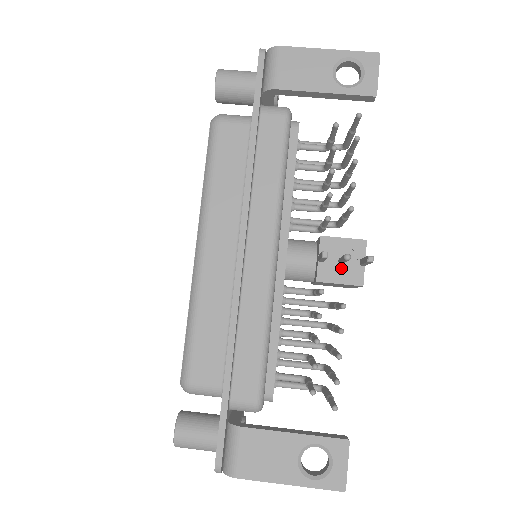
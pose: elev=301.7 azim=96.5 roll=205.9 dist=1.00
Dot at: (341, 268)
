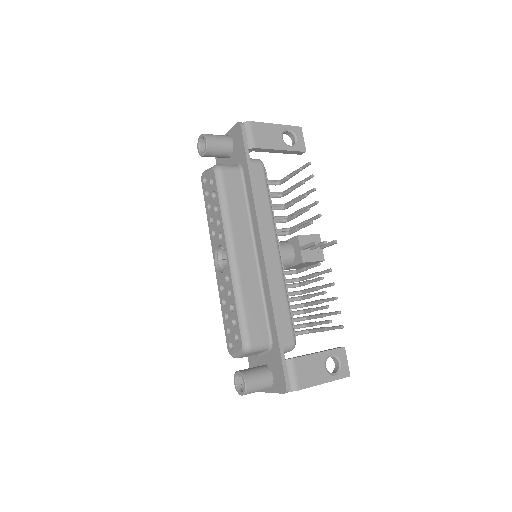
Dot at: (312, 252)
